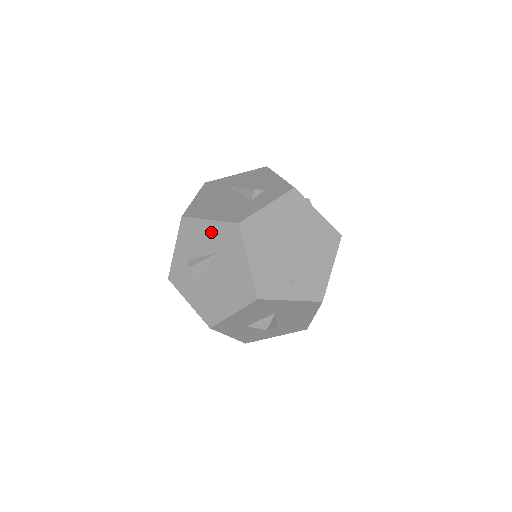
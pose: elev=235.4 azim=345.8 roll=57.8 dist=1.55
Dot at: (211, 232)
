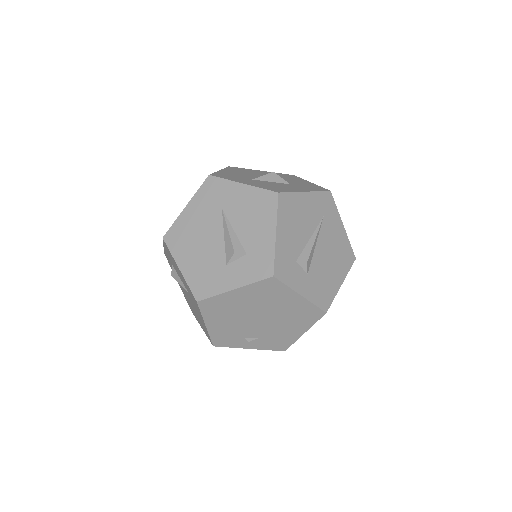
Dot at: (182, 277)
